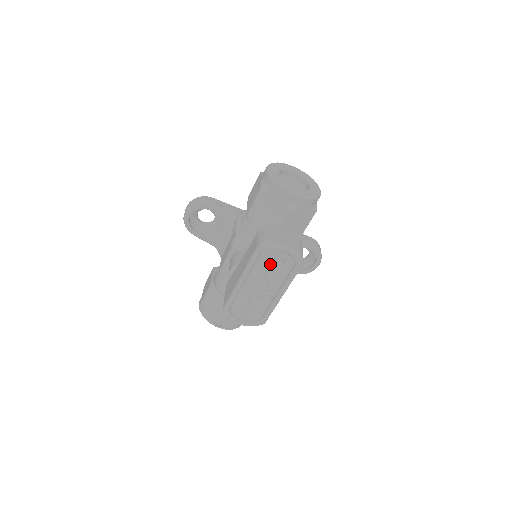
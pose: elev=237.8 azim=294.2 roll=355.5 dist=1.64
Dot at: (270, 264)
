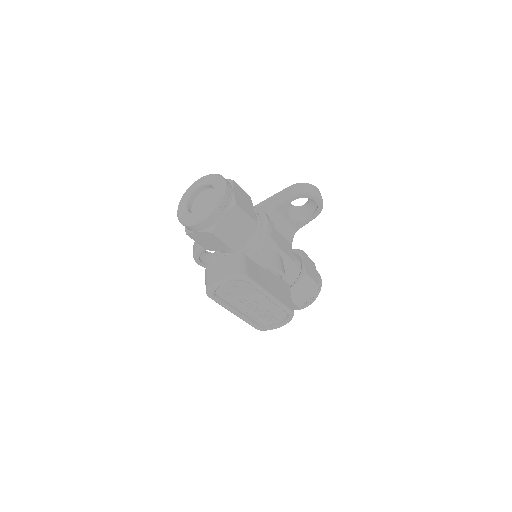
Dot at: (231, 294)
